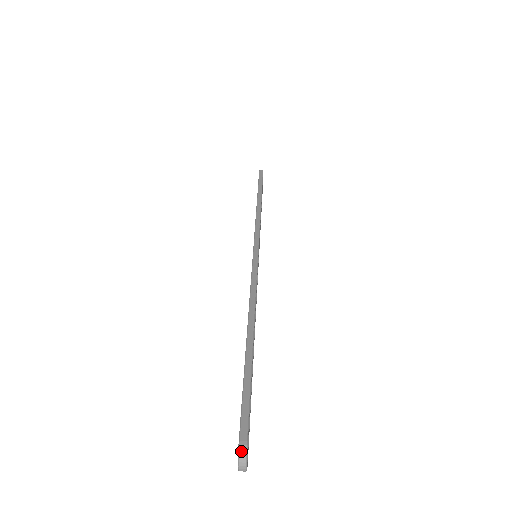
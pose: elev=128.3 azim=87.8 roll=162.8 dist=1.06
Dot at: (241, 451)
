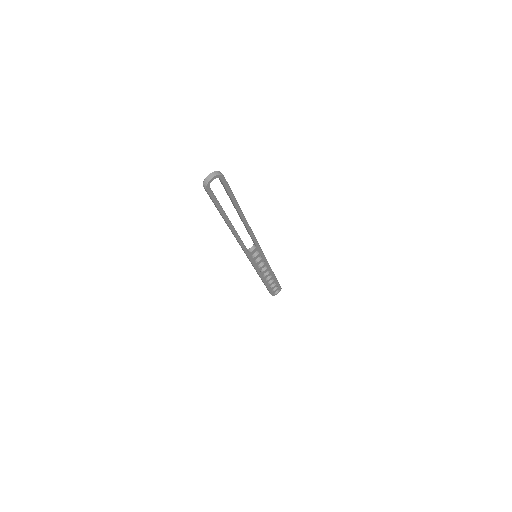
Dot at: (219, 172)
